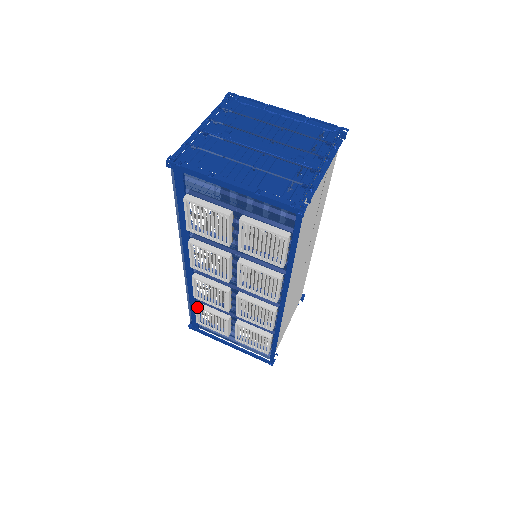
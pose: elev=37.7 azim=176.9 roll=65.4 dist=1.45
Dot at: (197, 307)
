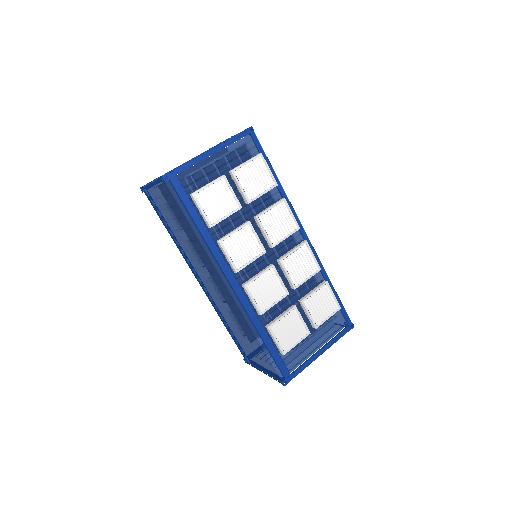
Dot at: occluded
